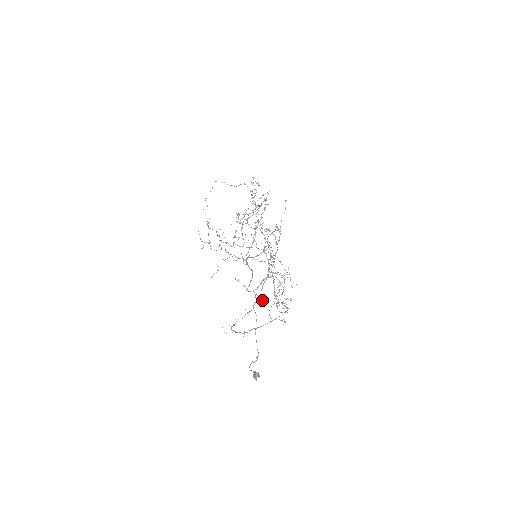
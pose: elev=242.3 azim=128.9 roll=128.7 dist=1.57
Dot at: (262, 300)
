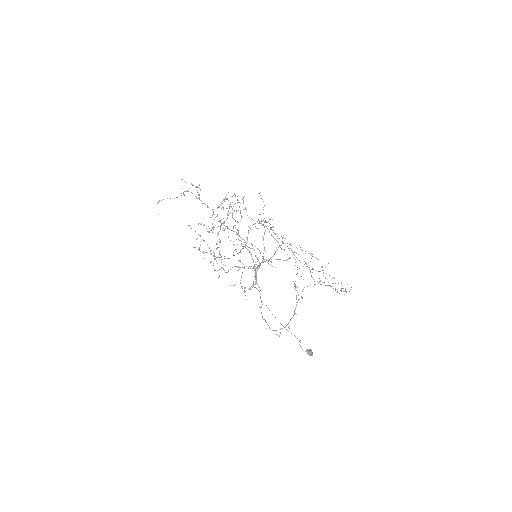
Dot at: occluded
